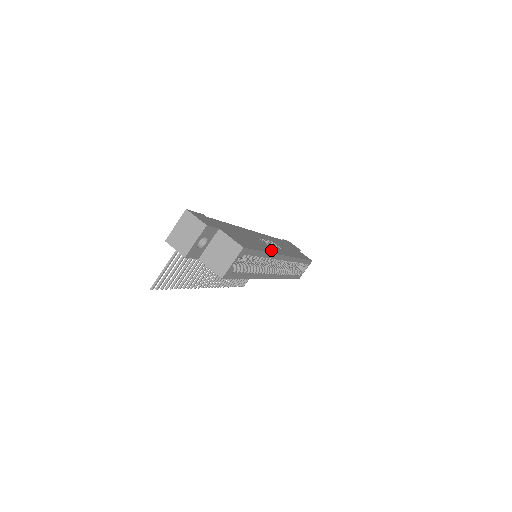
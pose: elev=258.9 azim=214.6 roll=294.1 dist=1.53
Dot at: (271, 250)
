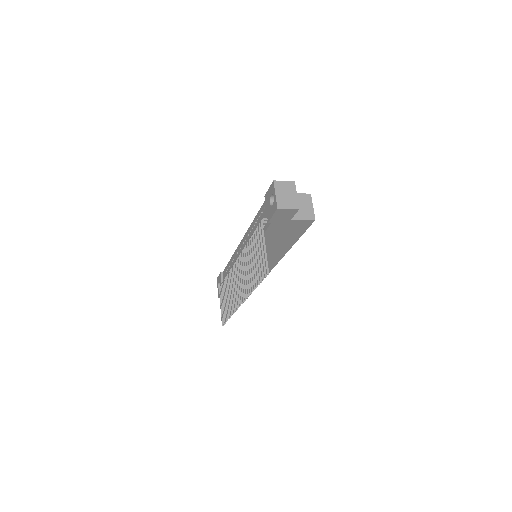
Dot at: occluded
